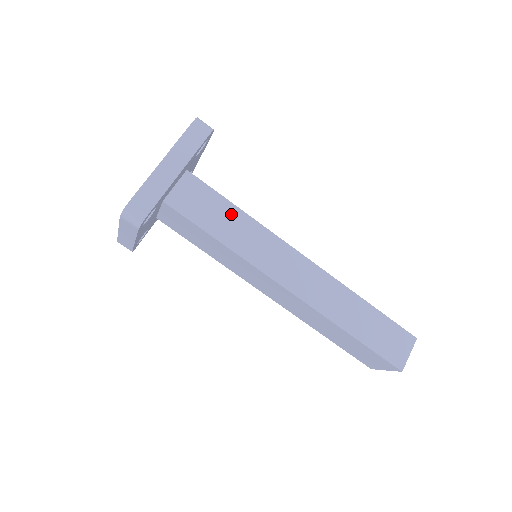
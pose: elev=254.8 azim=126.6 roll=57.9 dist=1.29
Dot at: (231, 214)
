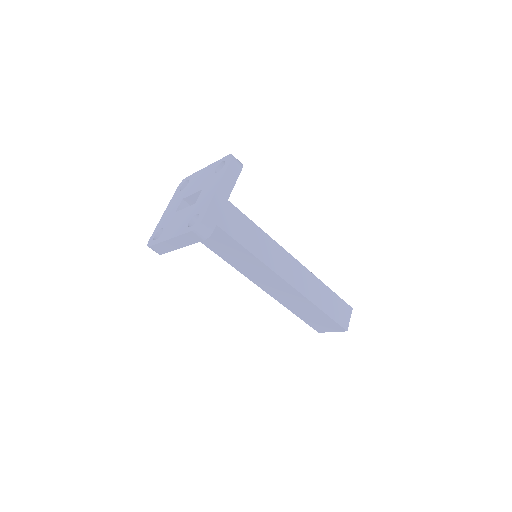
Dot at: (248, 226)
